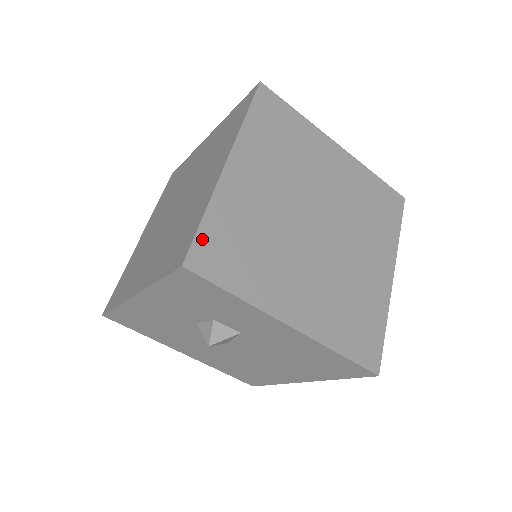
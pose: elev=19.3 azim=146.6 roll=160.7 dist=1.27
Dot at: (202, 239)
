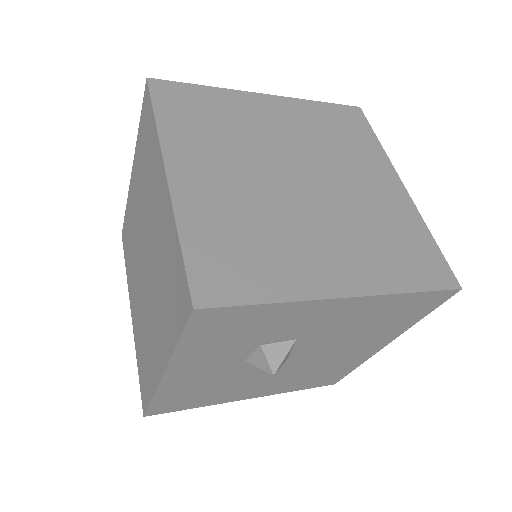
Dot at: (195, 267)
